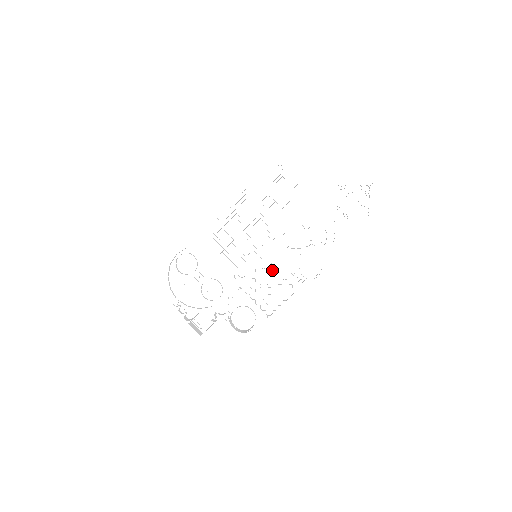
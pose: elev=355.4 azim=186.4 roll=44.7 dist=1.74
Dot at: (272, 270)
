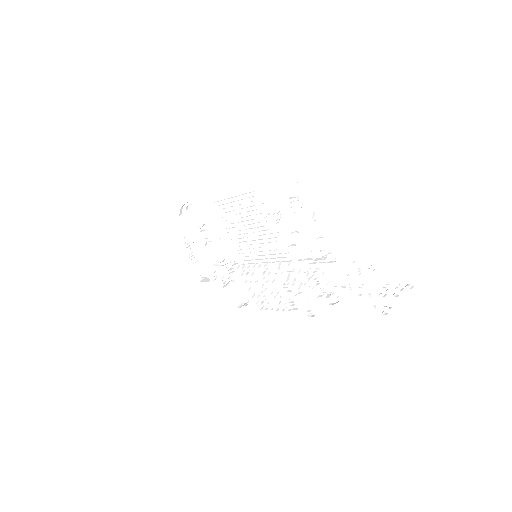
Dot at: (270, 277)
